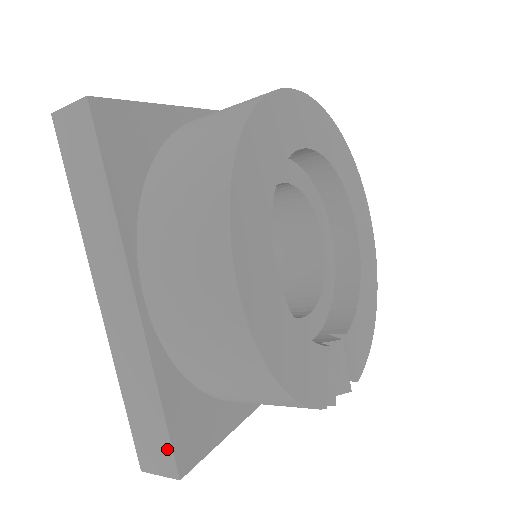
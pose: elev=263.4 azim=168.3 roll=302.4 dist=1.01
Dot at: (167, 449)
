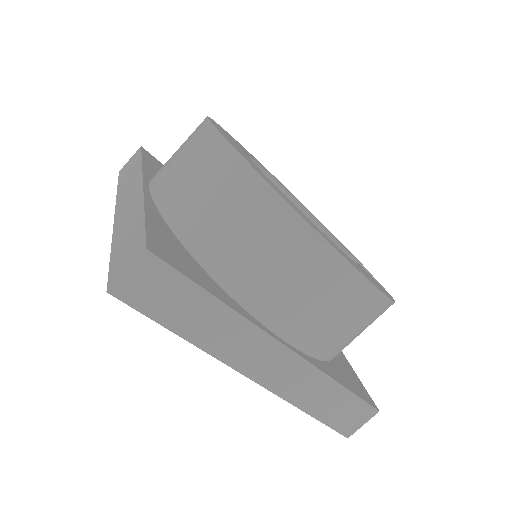
Dot at: (361, 405)
